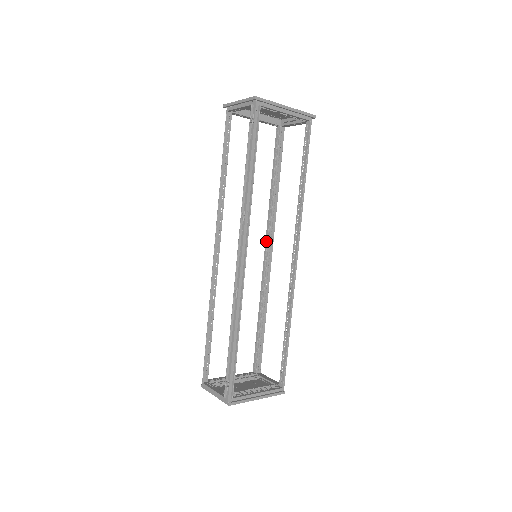
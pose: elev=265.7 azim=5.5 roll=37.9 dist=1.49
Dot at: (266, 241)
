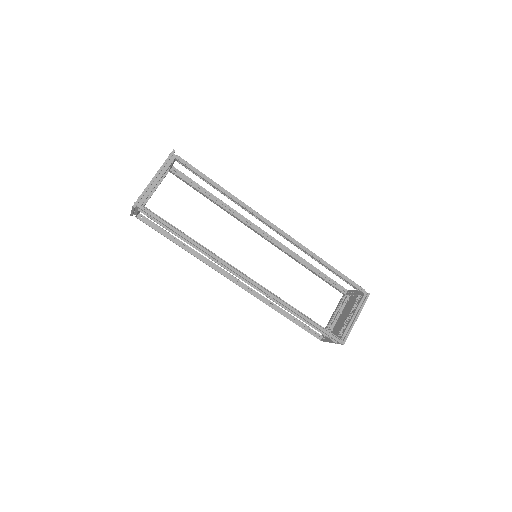
Dot at: occluded
